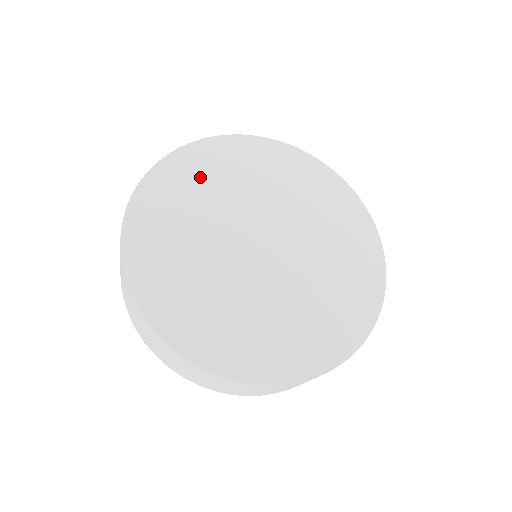
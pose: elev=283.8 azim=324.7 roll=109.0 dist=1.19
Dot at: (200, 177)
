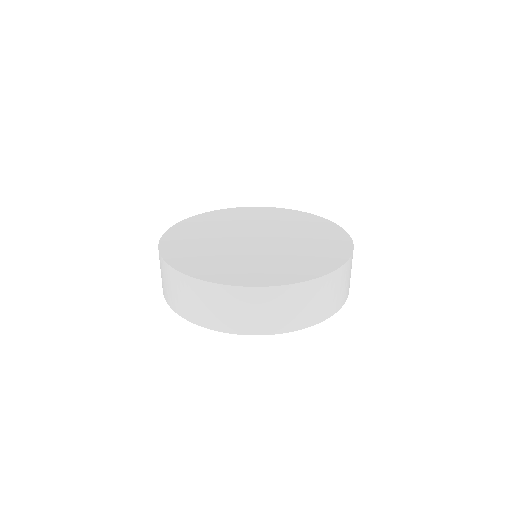
Dot at: (188, 240)
